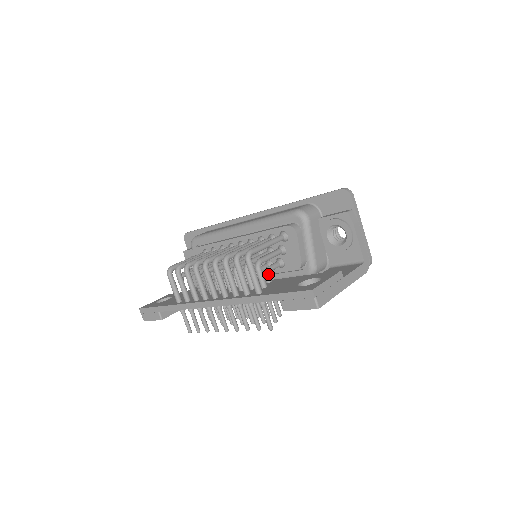
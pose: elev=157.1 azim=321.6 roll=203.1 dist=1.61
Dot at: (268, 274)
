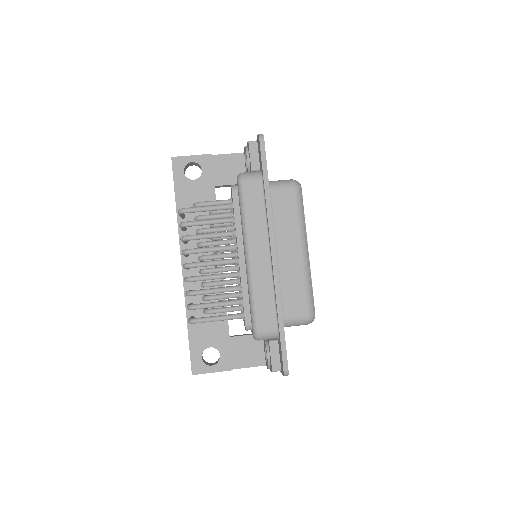
Dot at: occluded
